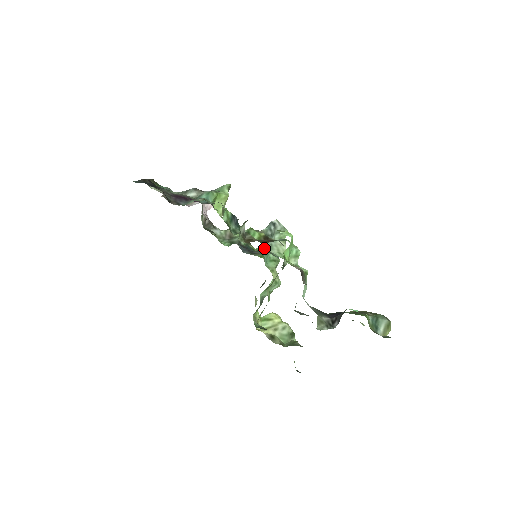
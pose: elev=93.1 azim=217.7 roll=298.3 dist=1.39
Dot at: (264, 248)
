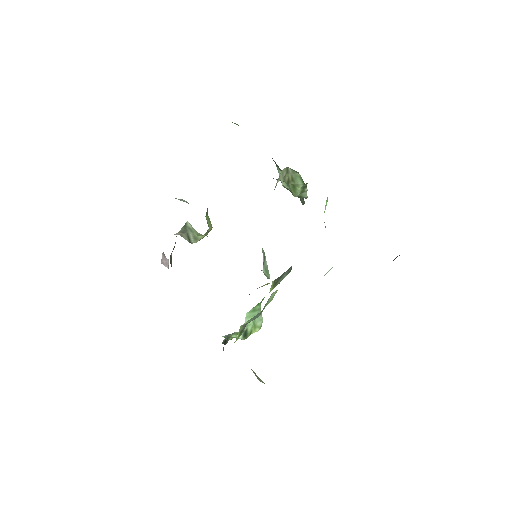
Dot at: occluded
